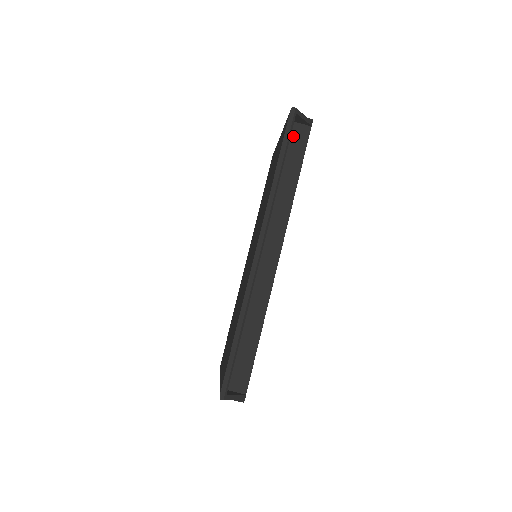
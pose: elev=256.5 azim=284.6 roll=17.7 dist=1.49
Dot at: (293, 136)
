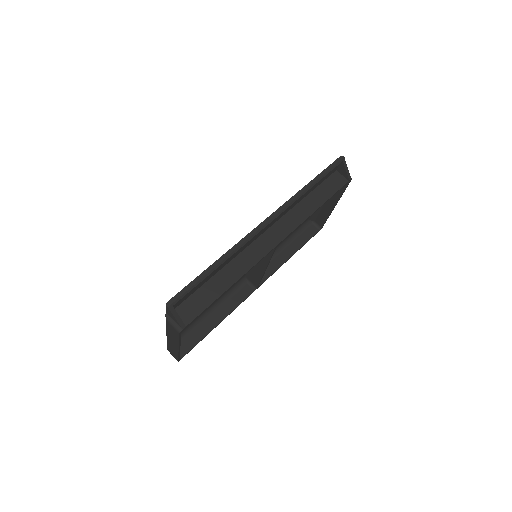
Dot at: (332, 179)
